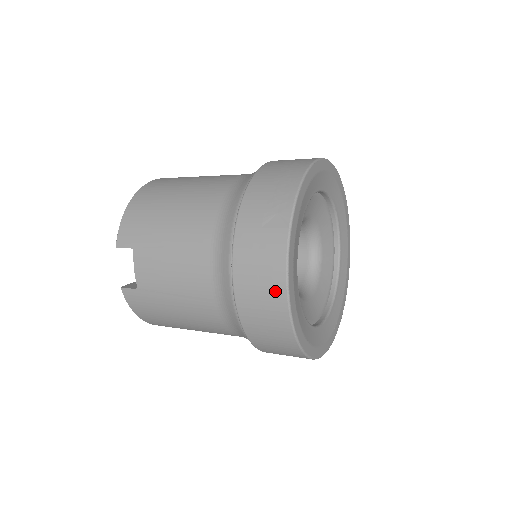
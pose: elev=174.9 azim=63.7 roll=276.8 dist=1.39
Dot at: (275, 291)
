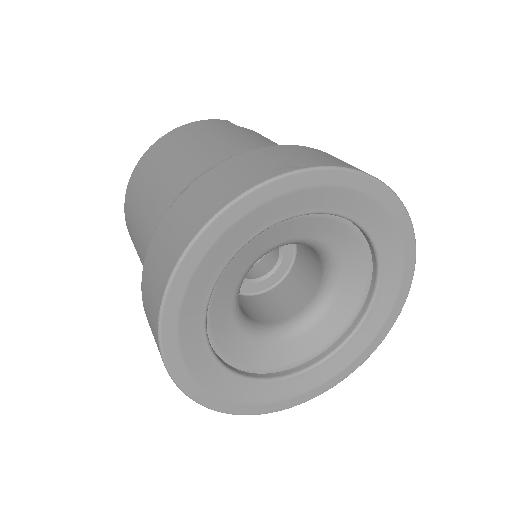
Dot at: occluded
